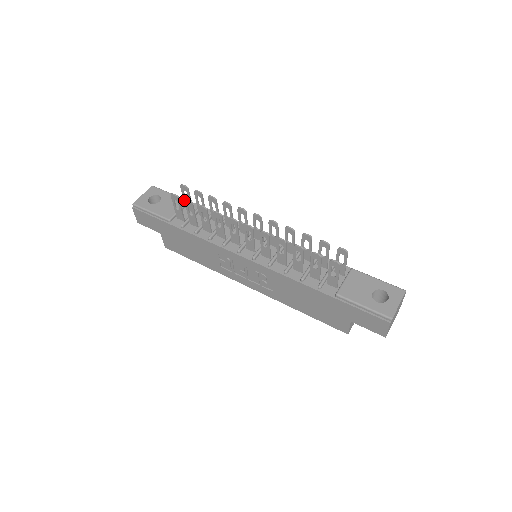
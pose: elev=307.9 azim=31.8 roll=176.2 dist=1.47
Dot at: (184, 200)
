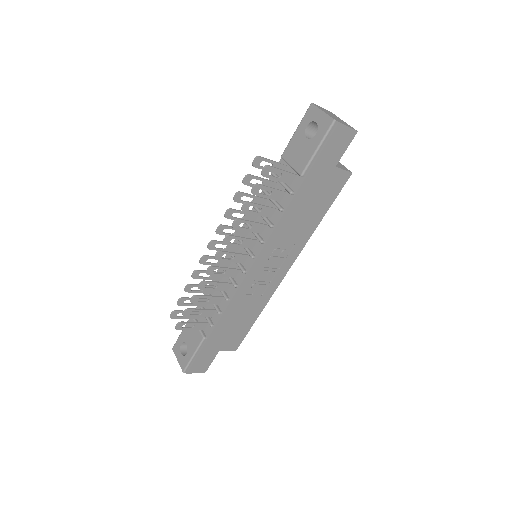
Dot at: (188, 318)
